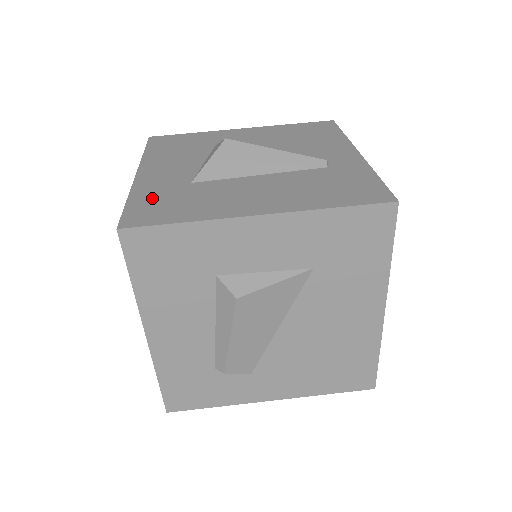
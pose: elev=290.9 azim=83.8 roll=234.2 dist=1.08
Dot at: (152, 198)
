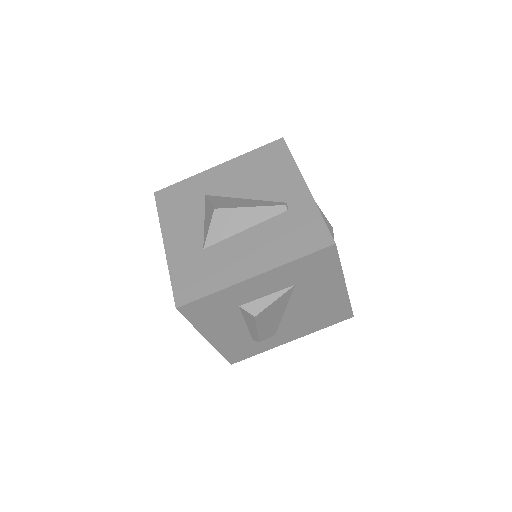
Dot at: (185, 272)
